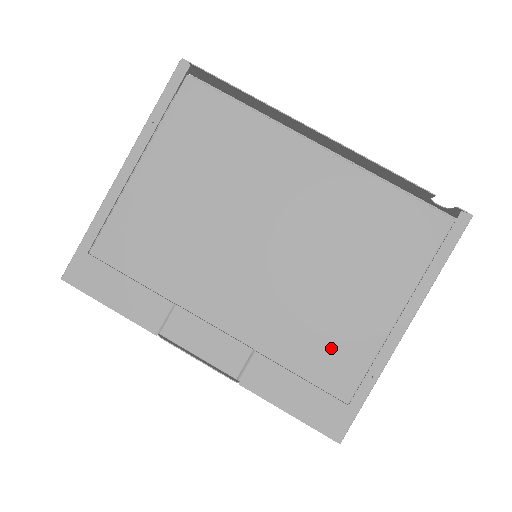
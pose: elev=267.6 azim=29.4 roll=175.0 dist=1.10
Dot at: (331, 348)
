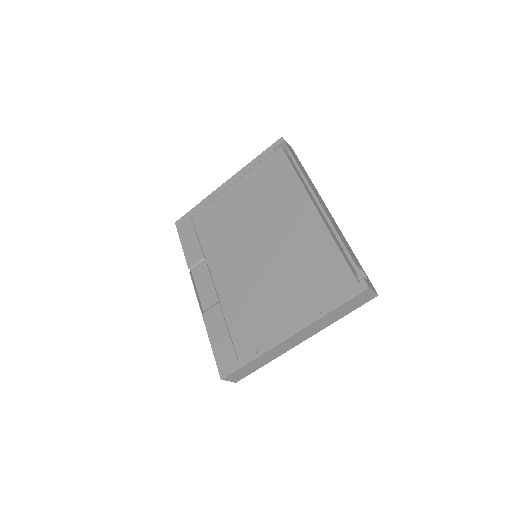
Dot at: (252, 324)
